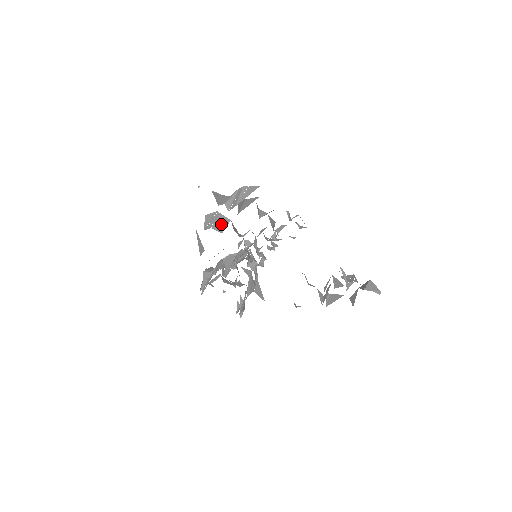
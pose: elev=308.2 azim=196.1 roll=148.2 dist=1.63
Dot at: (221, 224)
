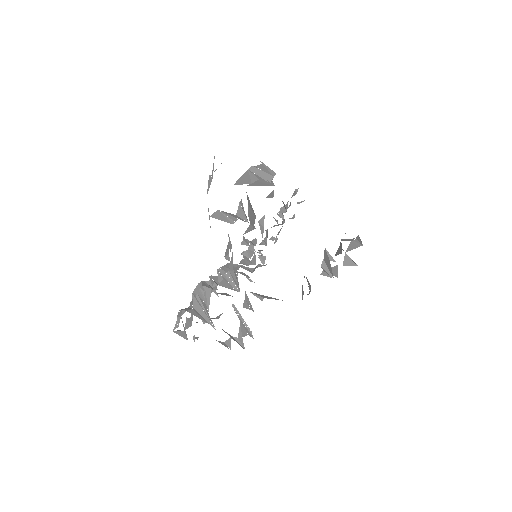
Dot at: (236, 217)
